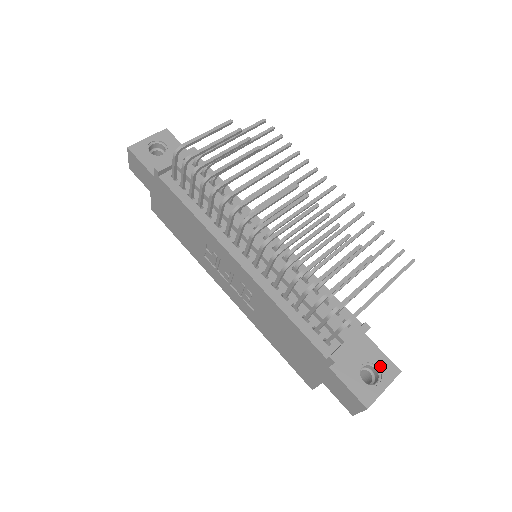
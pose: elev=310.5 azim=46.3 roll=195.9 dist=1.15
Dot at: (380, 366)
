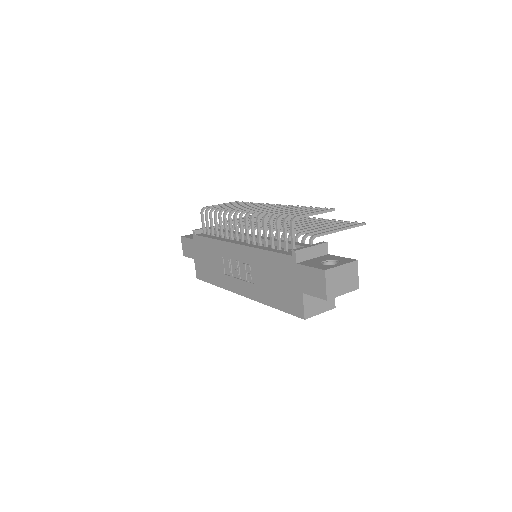
Dot at: (339, 260)
